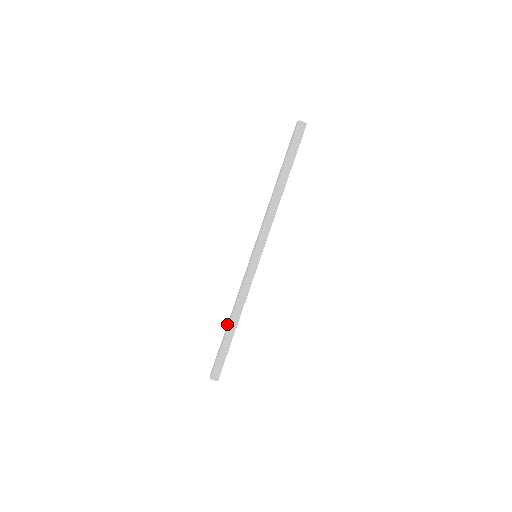
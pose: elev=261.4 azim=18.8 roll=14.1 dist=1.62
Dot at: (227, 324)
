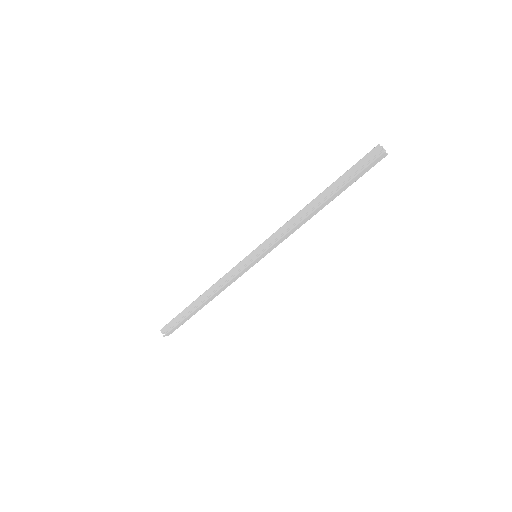
Dot at: (196, 299)
